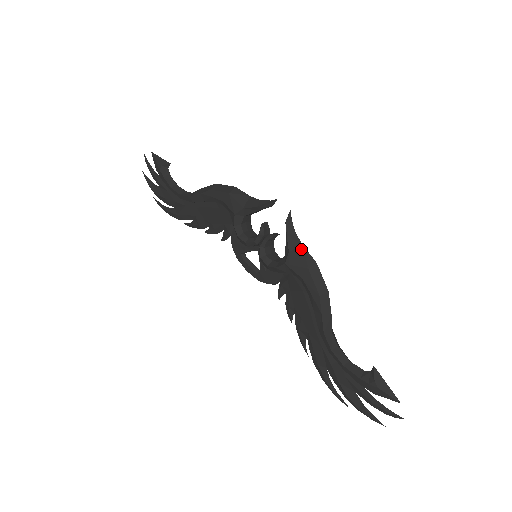
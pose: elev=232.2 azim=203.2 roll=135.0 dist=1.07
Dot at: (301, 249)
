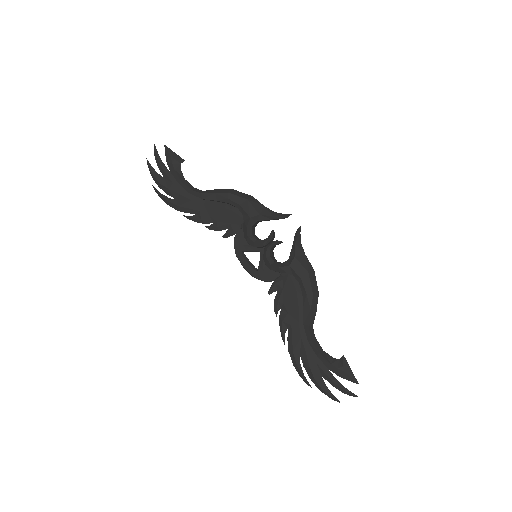
Dot at: (304, 257)
